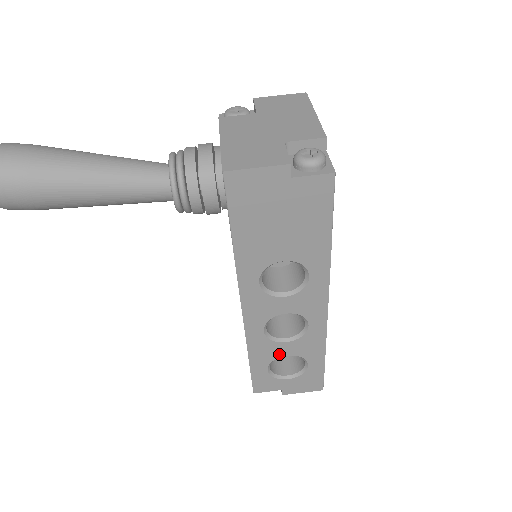
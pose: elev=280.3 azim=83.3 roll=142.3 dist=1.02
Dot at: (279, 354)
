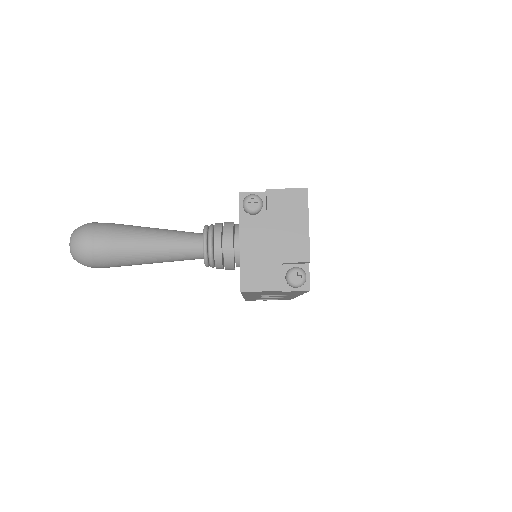
Dot at: occluded
